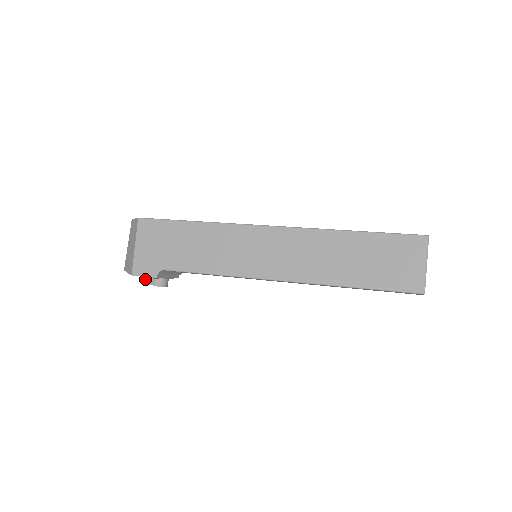
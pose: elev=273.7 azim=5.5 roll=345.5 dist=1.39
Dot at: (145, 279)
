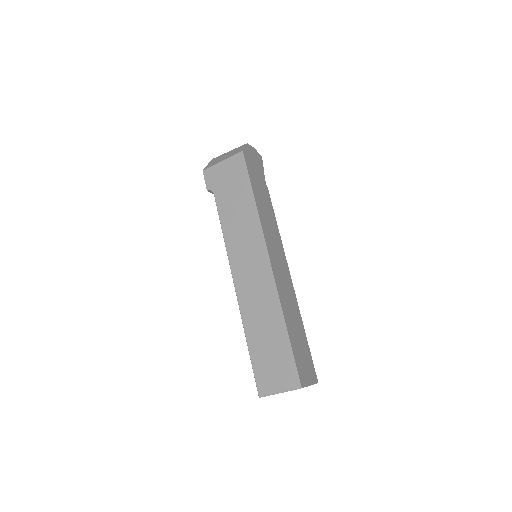
Dot at: occluded
